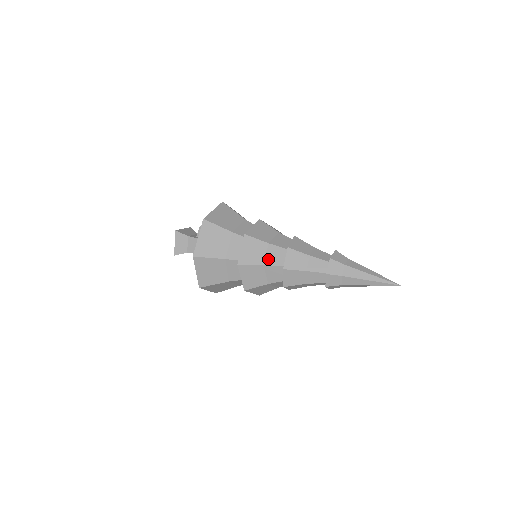
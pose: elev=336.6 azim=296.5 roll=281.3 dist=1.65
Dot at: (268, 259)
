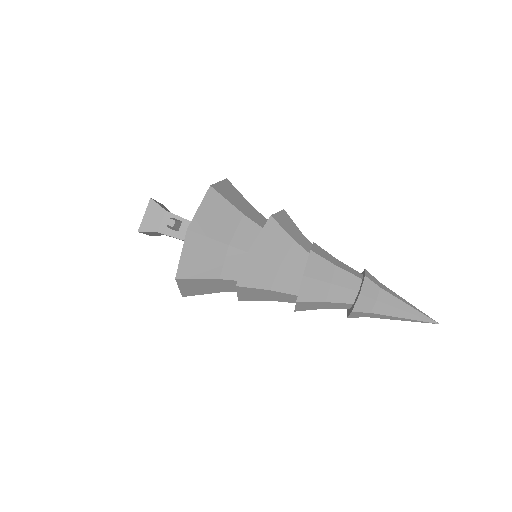
Dot at: (274, 298)
